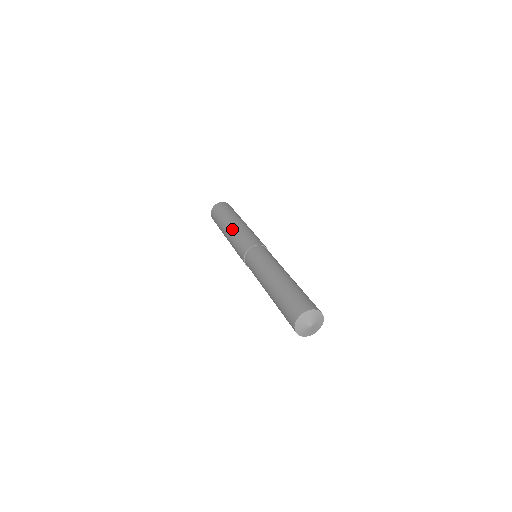
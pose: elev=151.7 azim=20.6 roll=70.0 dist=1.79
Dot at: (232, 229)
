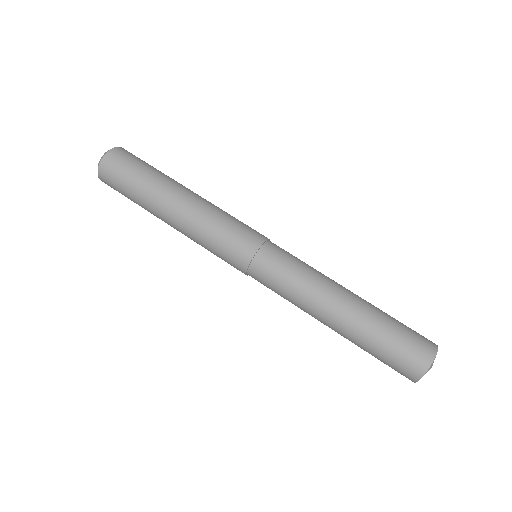
Dot at: (197, 203)
